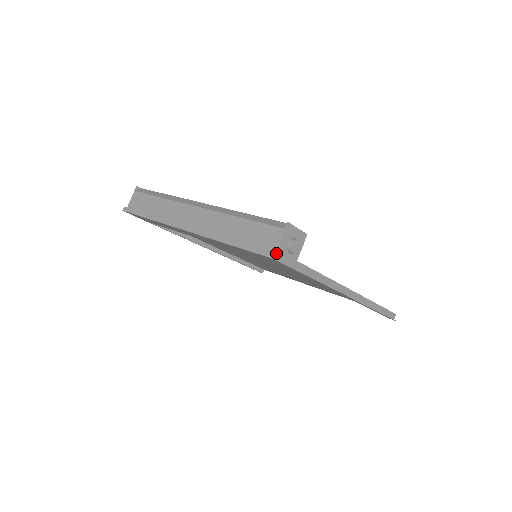
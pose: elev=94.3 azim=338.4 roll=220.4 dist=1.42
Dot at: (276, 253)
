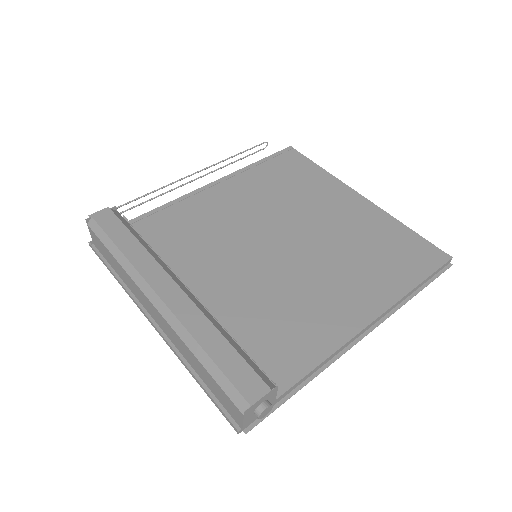
Dot at: (244, 426)
